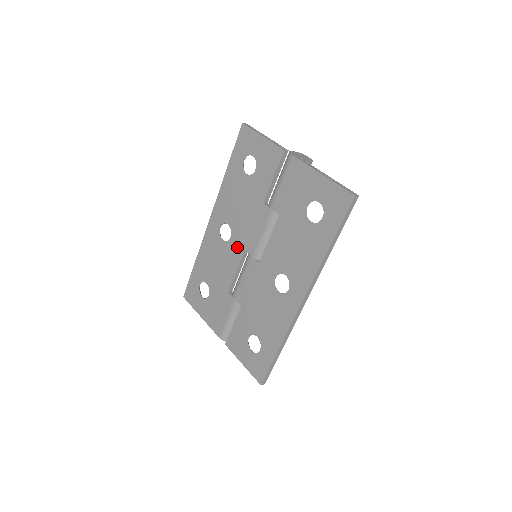
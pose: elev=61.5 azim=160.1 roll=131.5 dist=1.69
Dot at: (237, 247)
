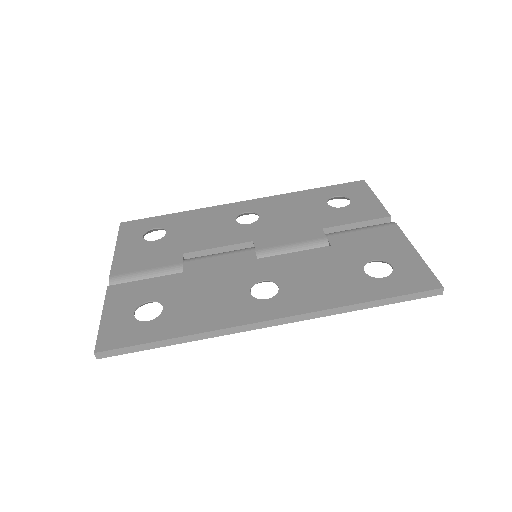
Dot at: (247, 234)
